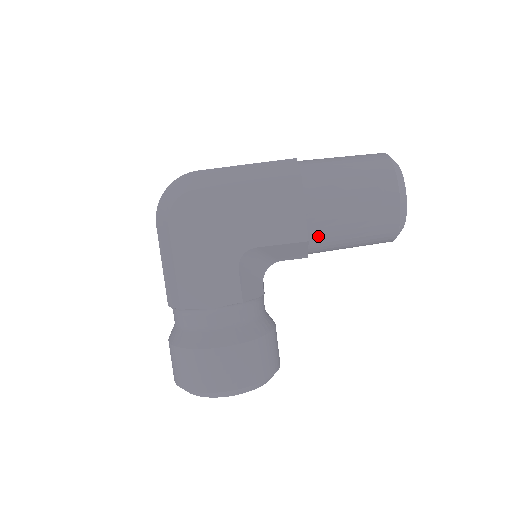
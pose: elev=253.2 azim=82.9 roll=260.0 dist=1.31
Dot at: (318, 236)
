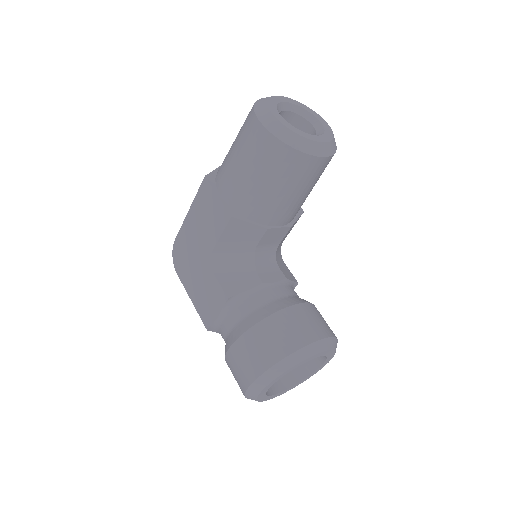
Dot at: (245, 207)
